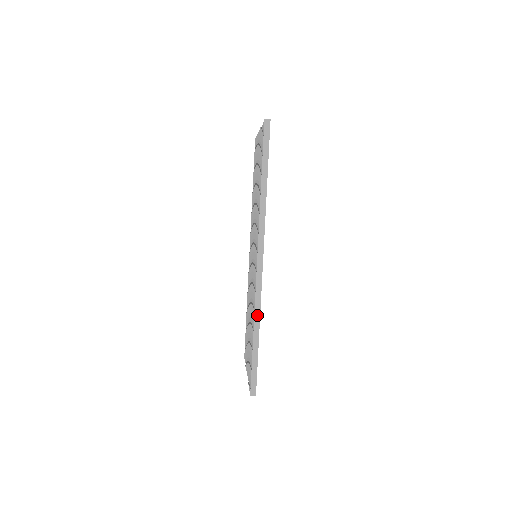
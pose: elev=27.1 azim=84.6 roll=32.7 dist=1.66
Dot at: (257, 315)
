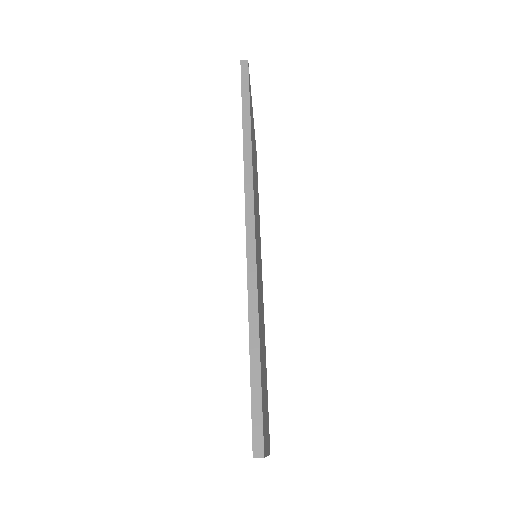
Dot at: (252, 301)
